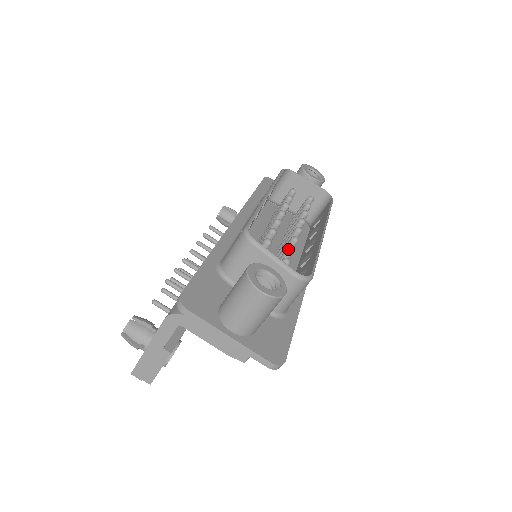
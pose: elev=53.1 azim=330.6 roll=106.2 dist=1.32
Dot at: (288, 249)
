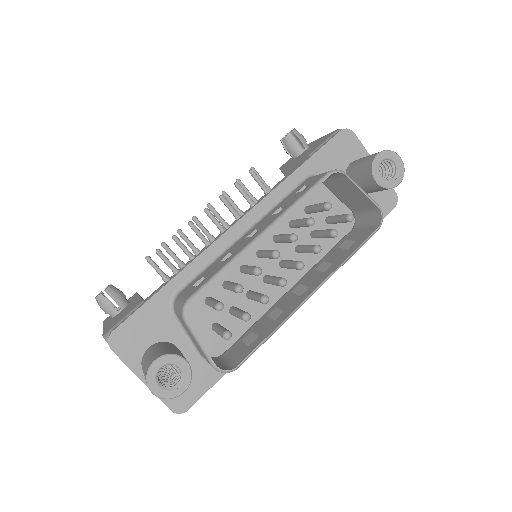
Dot at: (242, 317)
